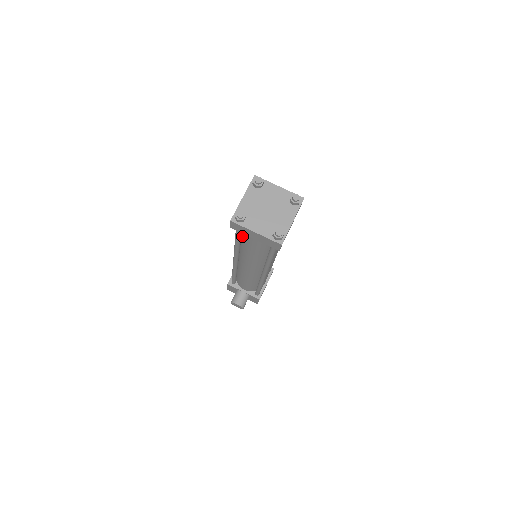
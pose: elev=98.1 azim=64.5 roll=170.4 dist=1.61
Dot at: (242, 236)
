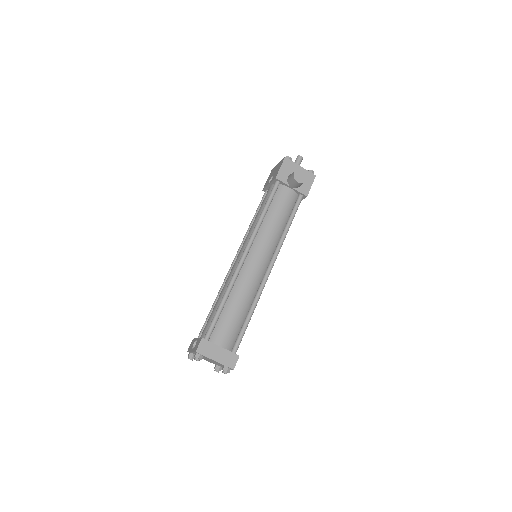
Dot at: occluded
